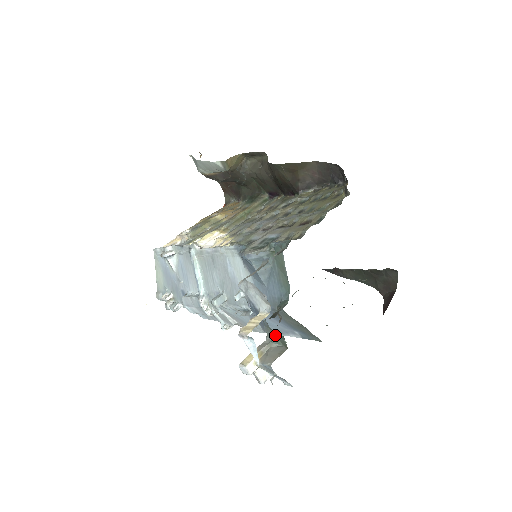
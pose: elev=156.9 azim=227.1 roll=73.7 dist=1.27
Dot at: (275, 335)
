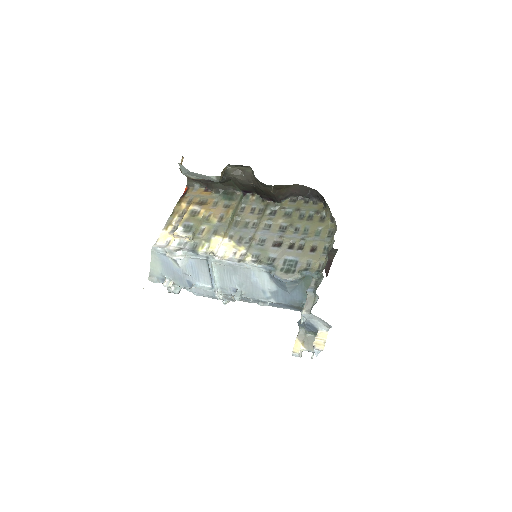
Dot at: occluded
